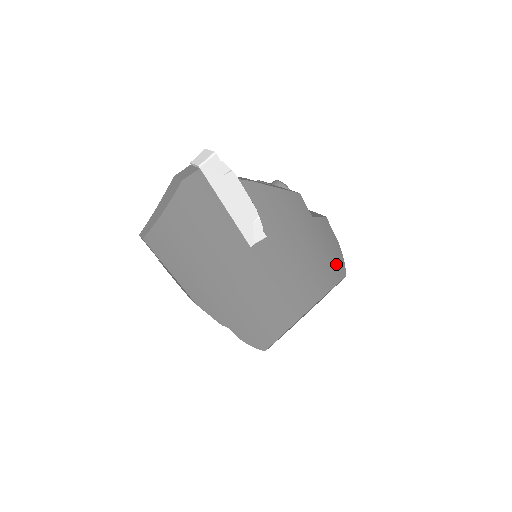
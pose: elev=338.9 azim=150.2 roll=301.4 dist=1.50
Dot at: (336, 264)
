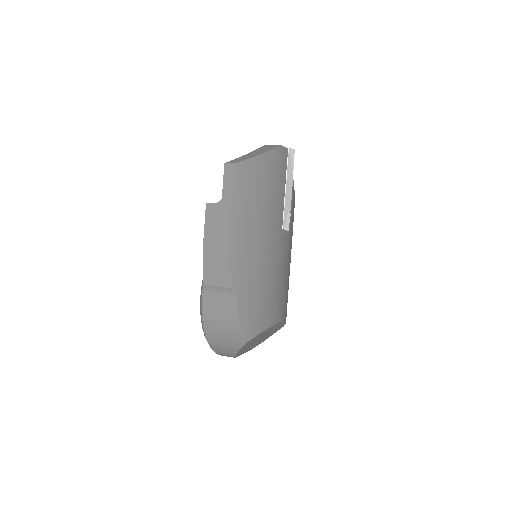
Dot at: occluded
